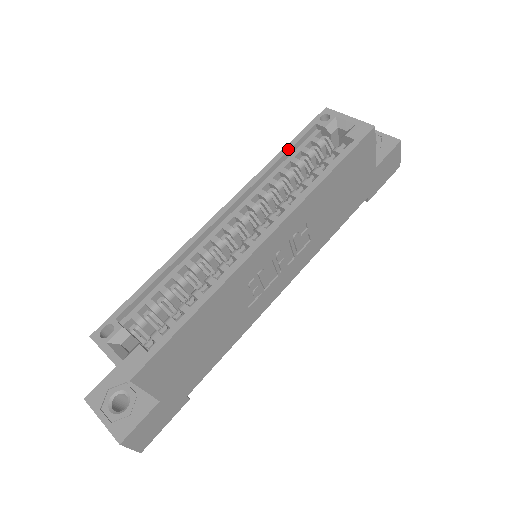
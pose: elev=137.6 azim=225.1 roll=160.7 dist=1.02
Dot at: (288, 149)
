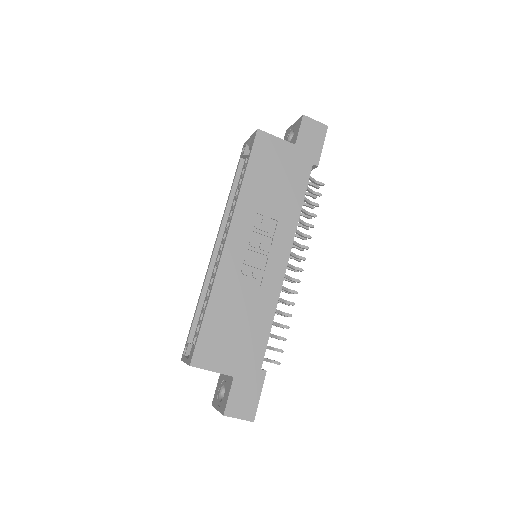
Dot at: (232, 184)
